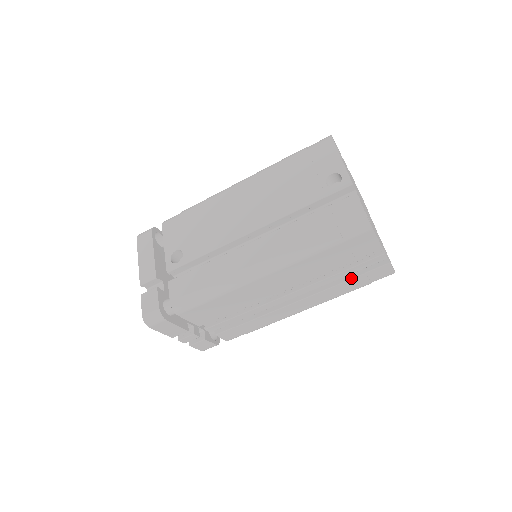
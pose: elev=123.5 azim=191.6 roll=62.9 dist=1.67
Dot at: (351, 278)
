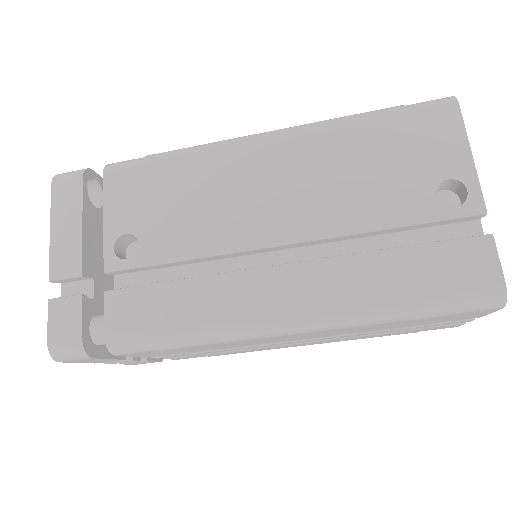
Dot at: occluded
